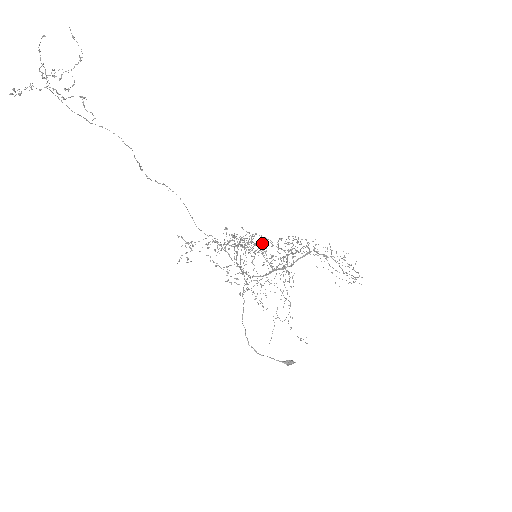
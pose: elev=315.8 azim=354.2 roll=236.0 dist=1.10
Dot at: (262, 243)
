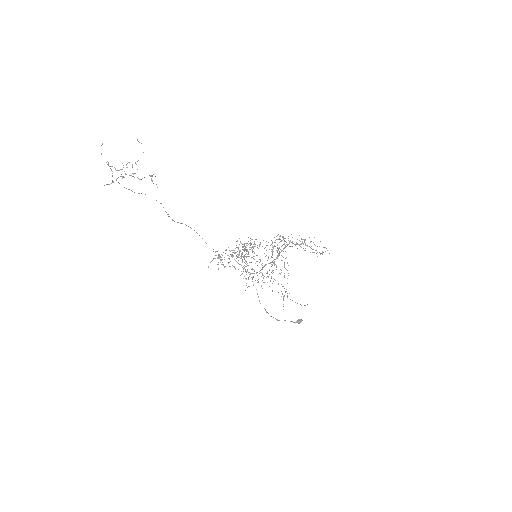
Dot at: occluded
